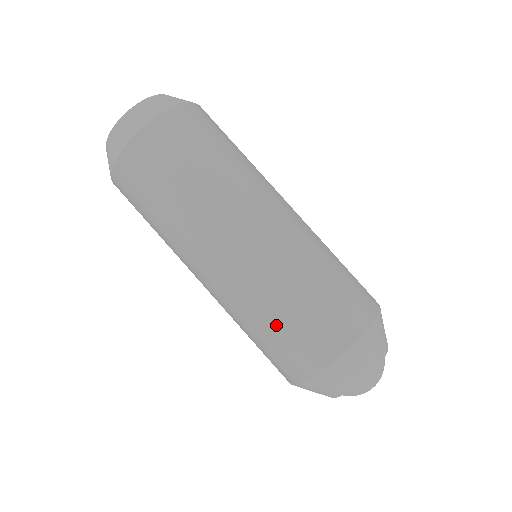
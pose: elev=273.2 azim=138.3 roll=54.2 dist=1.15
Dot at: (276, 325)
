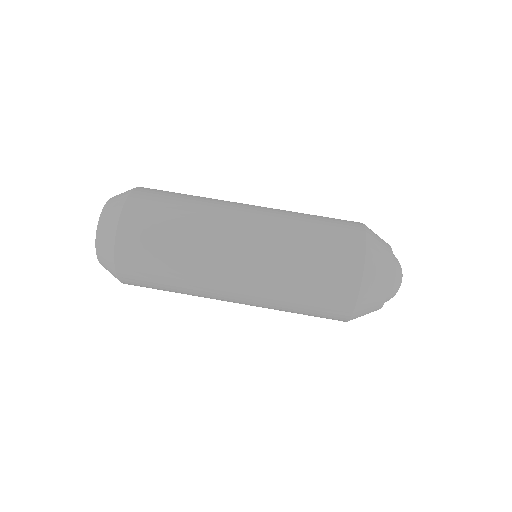
Dot at: (307, 278)
